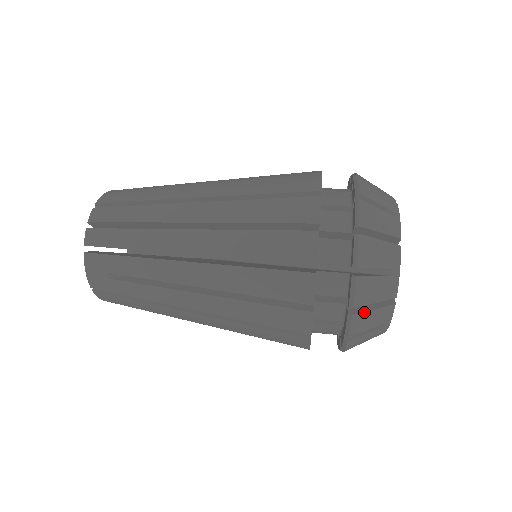
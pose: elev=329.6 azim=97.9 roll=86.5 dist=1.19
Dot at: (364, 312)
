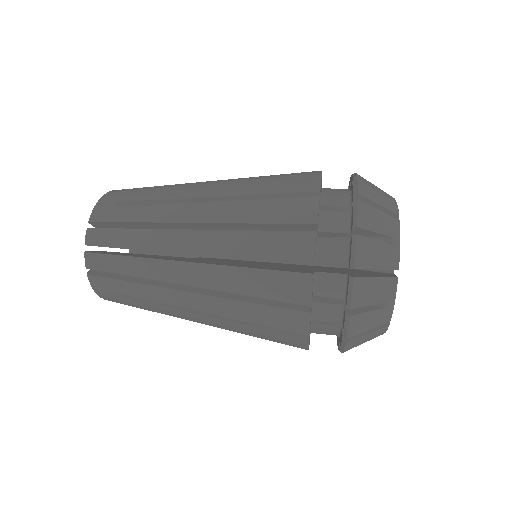
Dot at: (358, 338)
